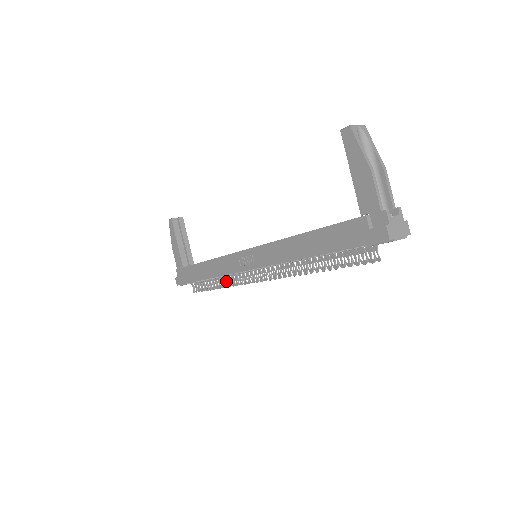
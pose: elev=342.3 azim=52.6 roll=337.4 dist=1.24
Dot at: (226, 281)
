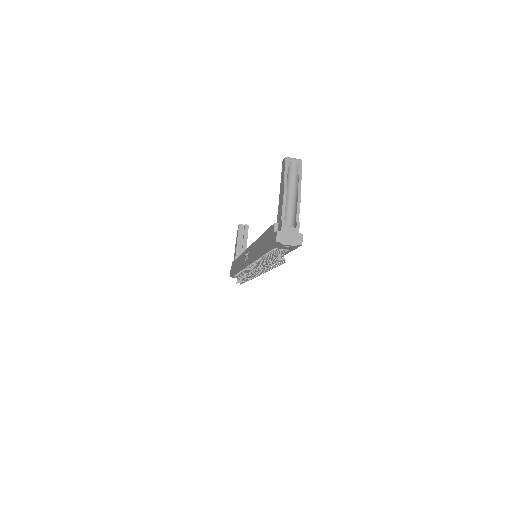
Dot at: (245, 275)
